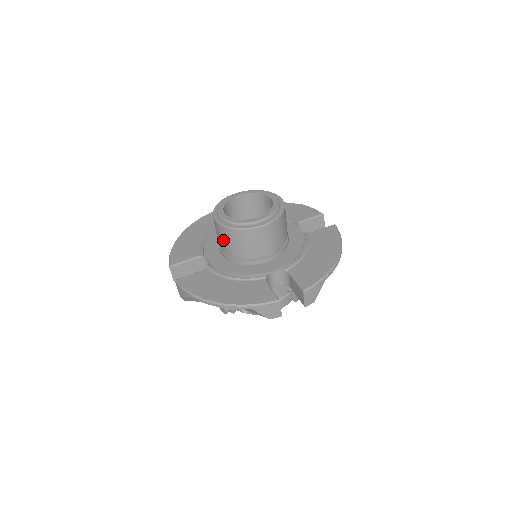
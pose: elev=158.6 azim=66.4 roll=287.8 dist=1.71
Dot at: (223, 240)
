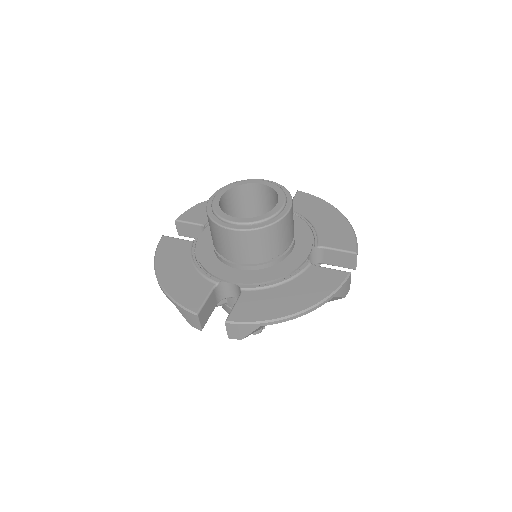
Dot at: (249, 248)
